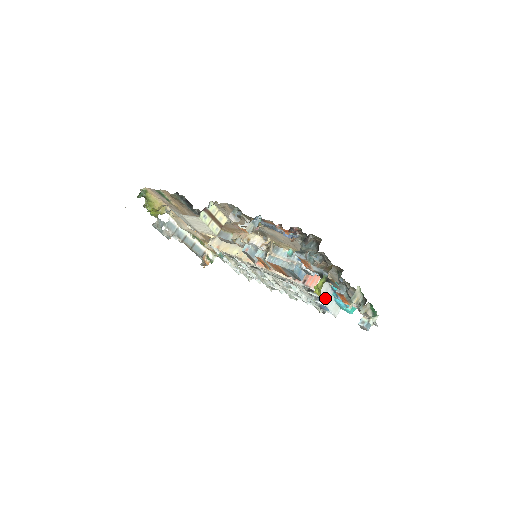
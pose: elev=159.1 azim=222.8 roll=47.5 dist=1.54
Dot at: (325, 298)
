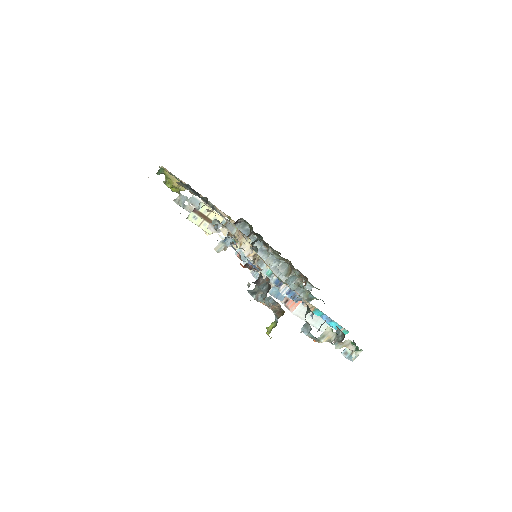
Dot at: (310, 319)
